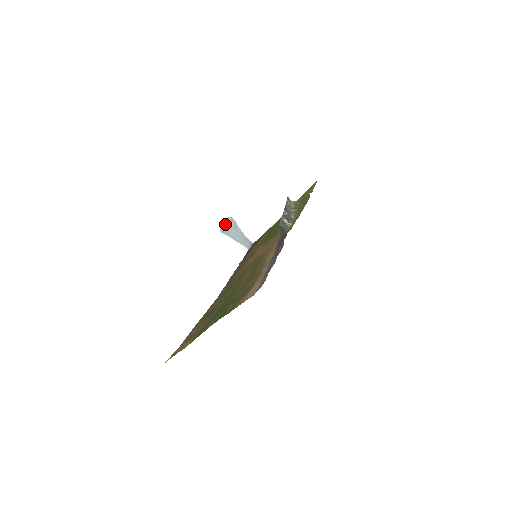
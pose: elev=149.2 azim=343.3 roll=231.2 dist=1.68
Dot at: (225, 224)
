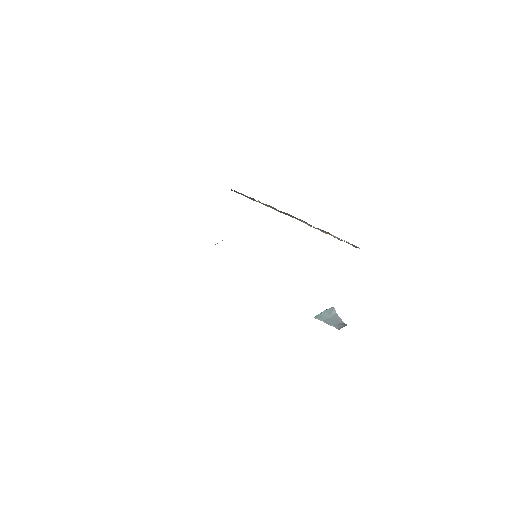
Dot at: (322, 312)
